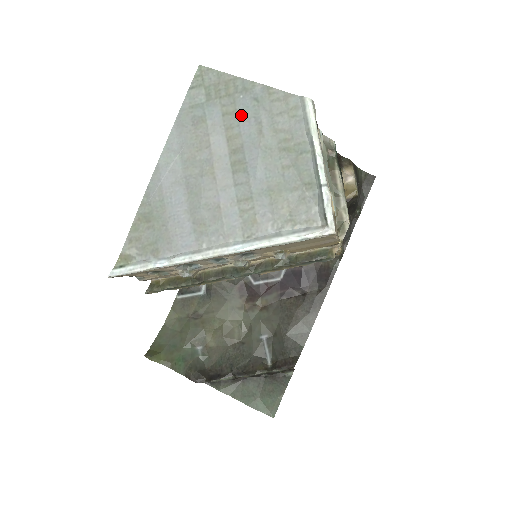
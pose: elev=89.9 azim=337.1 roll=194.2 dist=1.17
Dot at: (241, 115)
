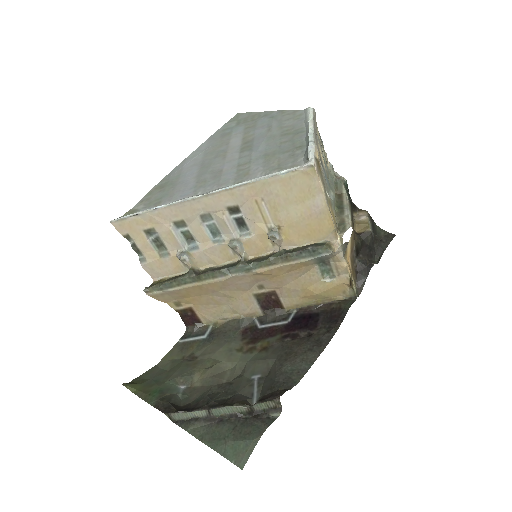
Dot at: (258, 126)
